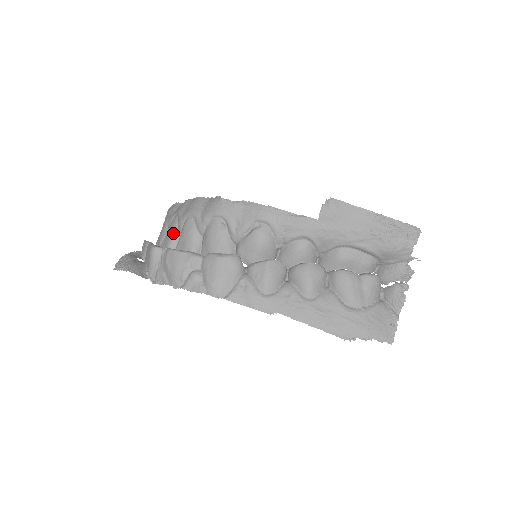
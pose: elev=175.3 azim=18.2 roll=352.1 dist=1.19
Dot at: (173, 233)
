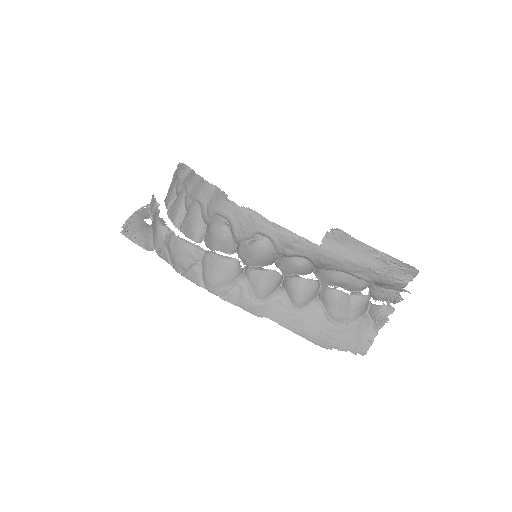
Dot at: (180, 208)
